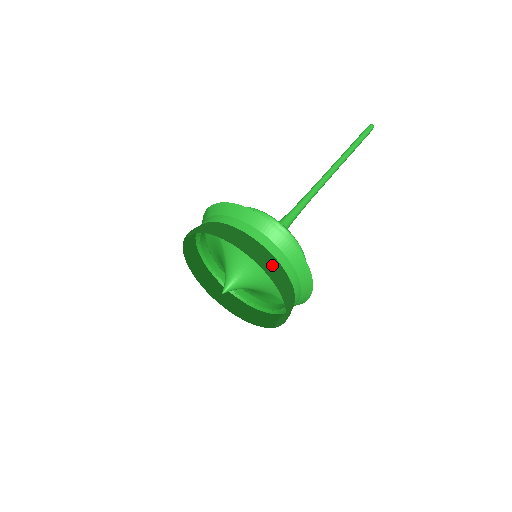
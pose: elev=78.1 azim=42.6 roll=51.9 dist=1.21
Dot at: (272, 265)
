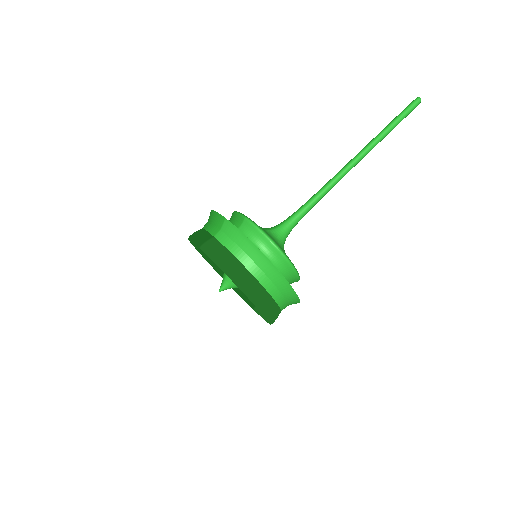
Dot at: (272, 310)
